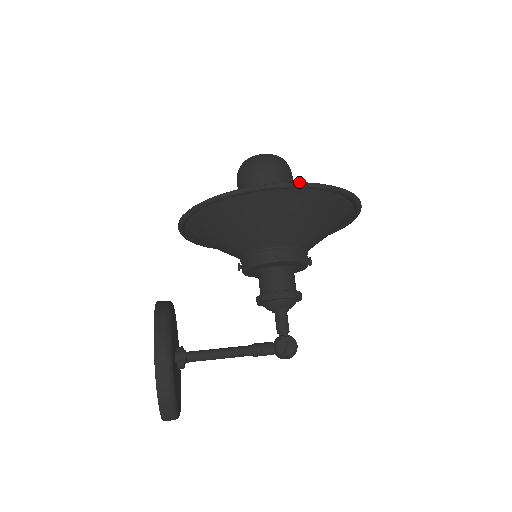
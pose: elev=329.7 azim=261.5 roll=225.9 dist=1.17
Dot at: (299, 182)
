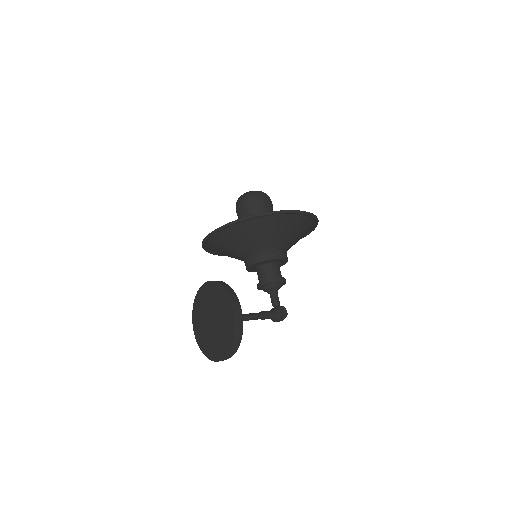
Dot at: (305, 211)
